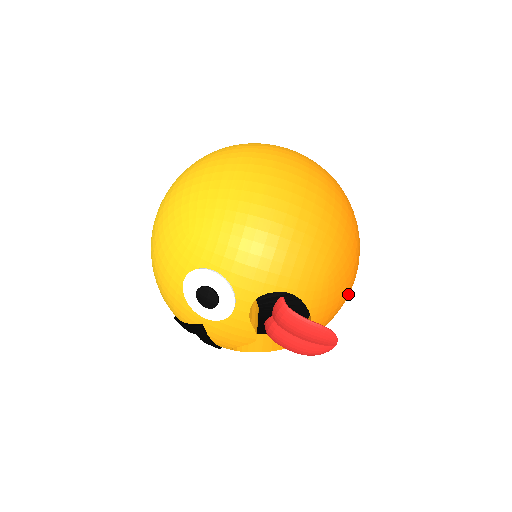
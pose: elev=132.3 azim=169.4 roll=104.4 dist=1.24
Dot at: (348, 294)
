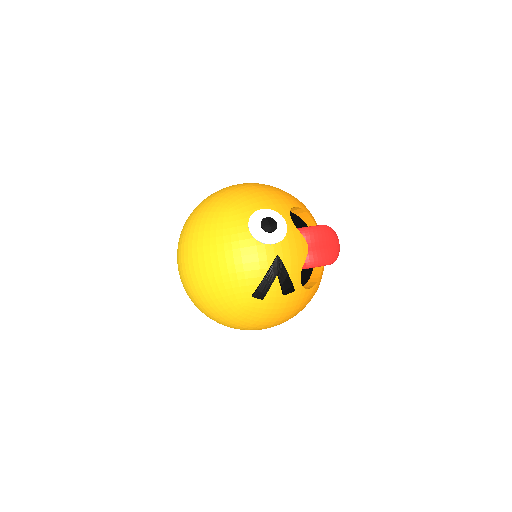
Dot at: occluded
